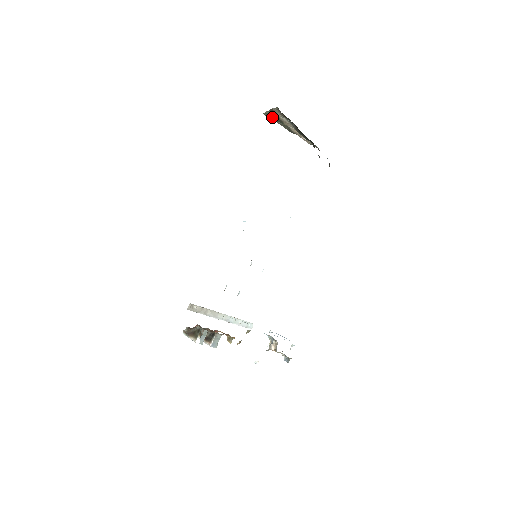
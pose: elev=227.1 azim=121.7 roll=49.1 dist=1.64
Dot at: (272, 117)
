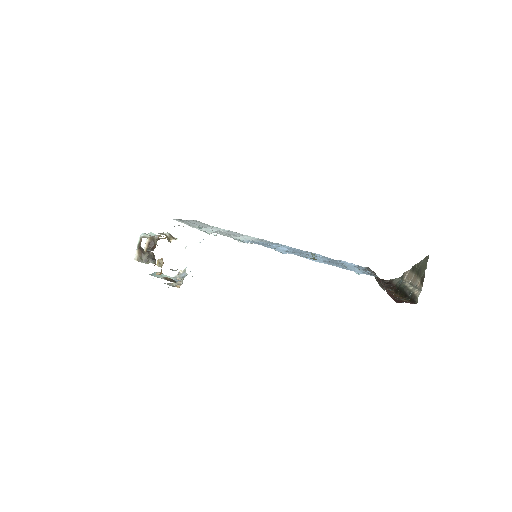
Dot at: (424, 265)
